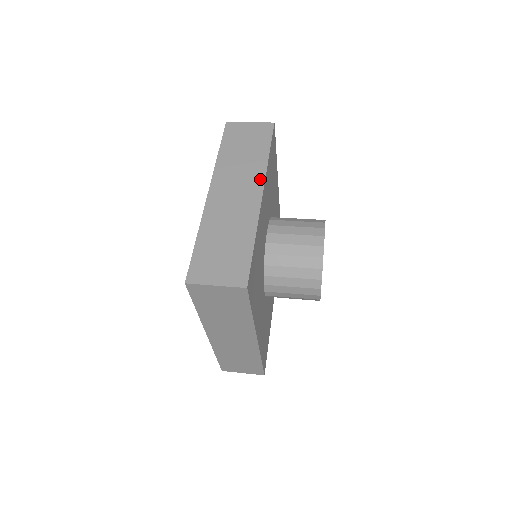
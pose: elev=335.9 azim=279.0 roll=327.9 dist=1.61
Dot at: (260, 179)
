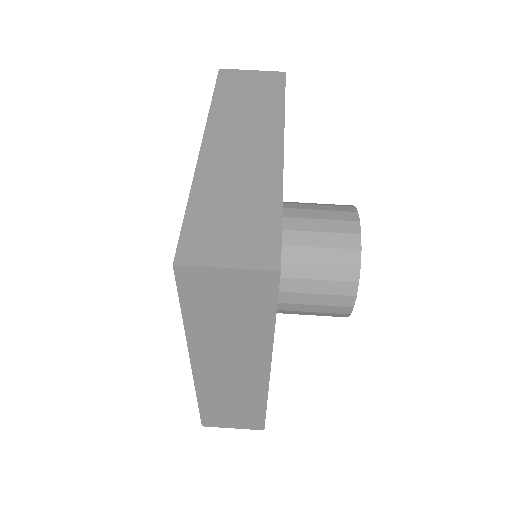
Dot at: (277, 130)
